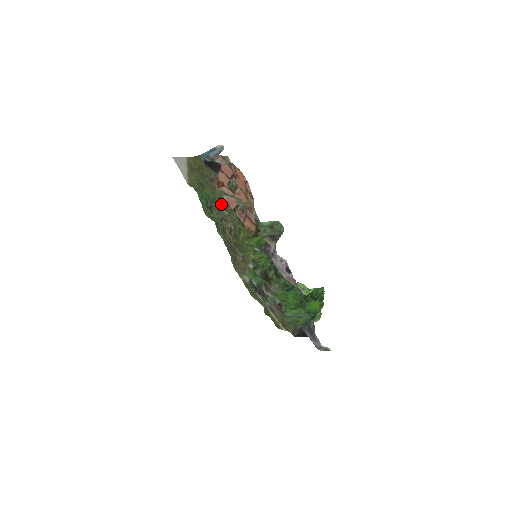
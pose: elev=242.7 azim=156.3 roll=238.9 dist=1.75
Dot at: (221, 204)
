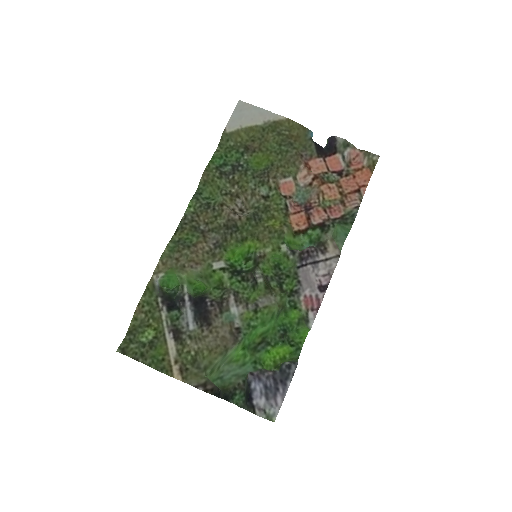
Dot at: (276, 180)
